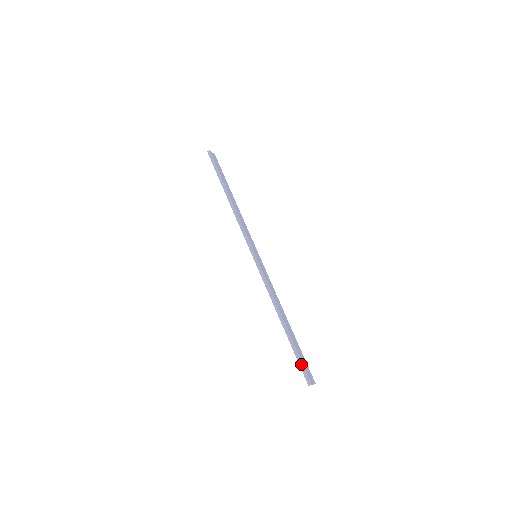
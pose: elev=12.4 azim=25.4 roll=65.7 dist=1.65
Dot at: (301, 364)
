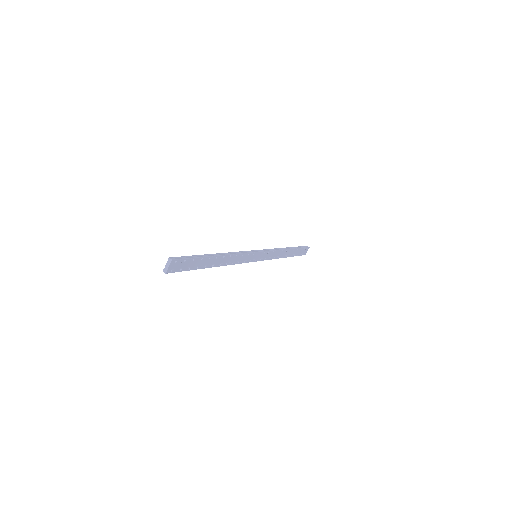
Dot at: (187, 257)
